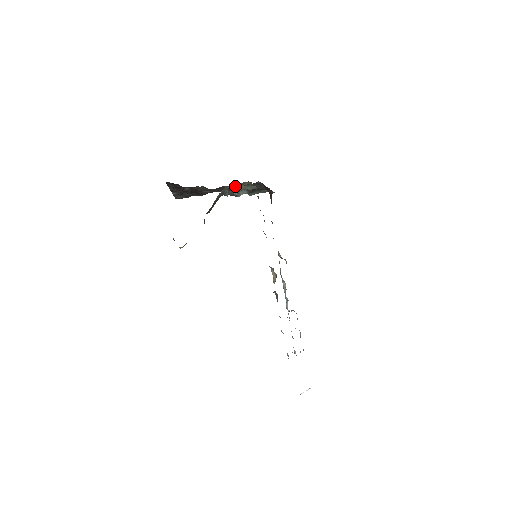
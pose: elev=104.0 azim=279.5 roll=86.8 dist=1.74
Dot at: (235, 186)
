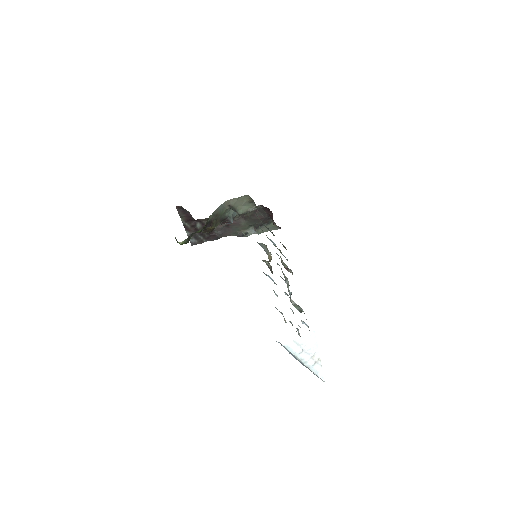
Dot at: (235, 203)
